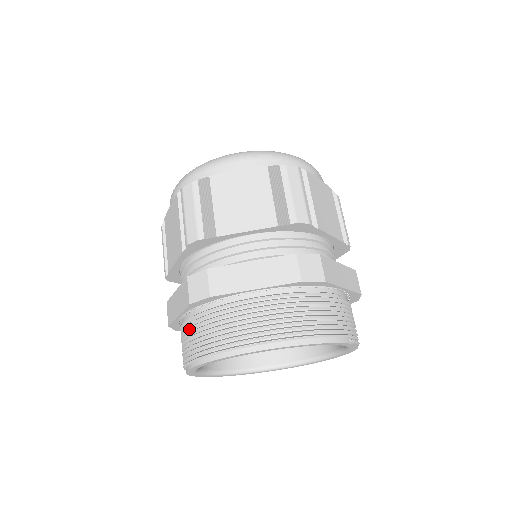
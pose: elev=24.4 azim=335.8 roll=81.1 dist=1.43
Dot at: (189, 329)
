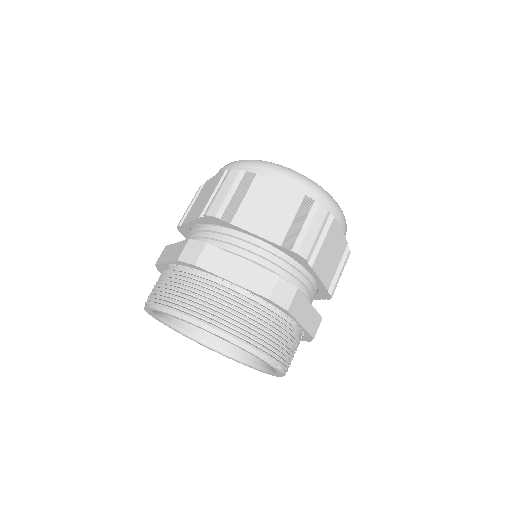
Dot at: (166, 278)
